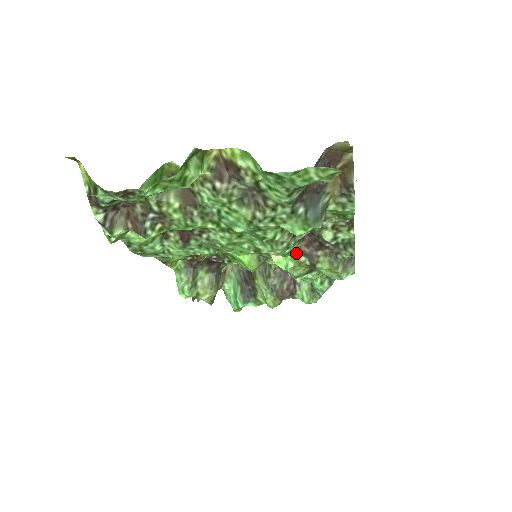
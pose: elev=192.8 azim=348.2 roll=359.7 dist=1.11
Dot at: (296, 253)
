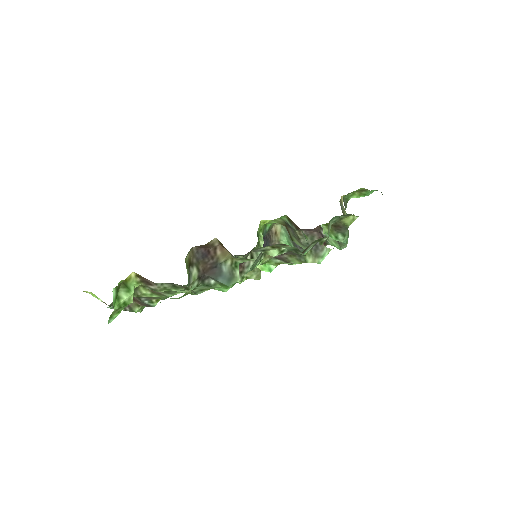
Dot at: (270, 260)
